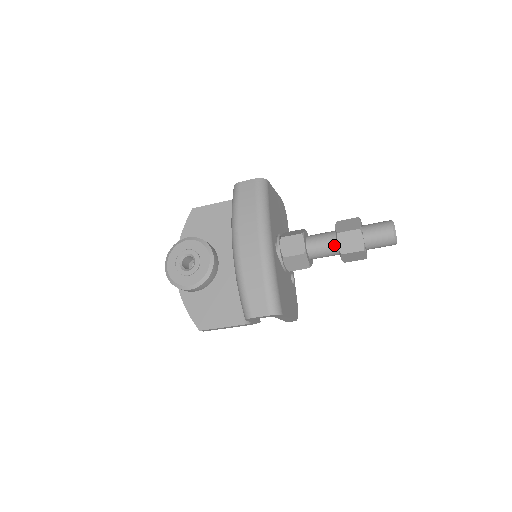
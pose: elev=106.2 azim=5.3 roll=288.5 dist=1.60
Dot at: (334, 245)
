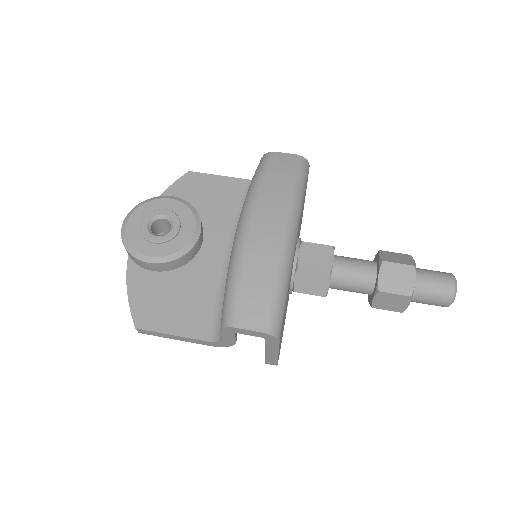
Dot at: (371, 277)
